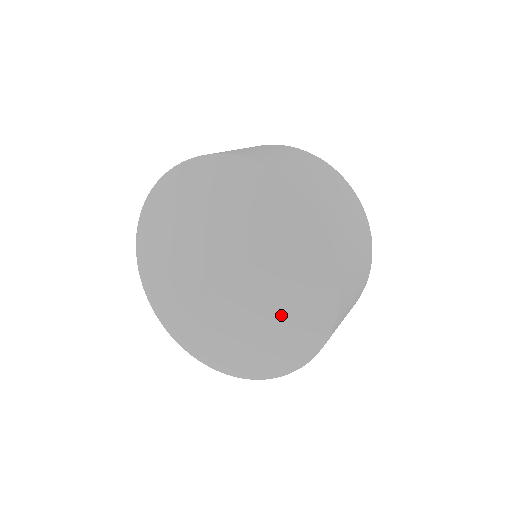
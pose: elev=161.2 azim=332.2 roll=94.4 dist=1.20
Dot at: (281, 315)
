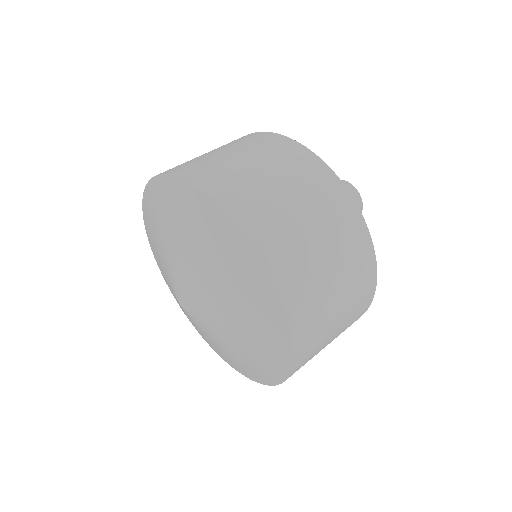
Dot at: (219, 349)
